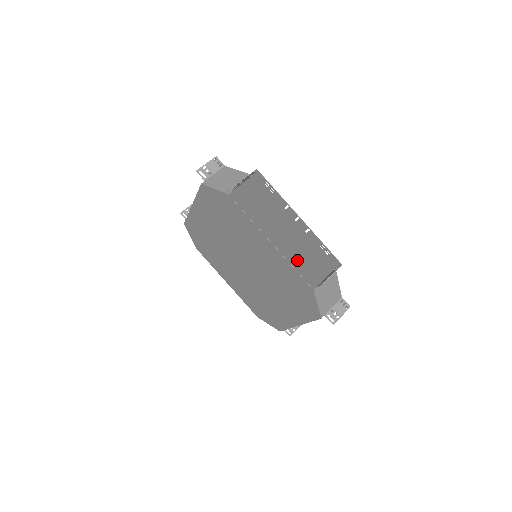
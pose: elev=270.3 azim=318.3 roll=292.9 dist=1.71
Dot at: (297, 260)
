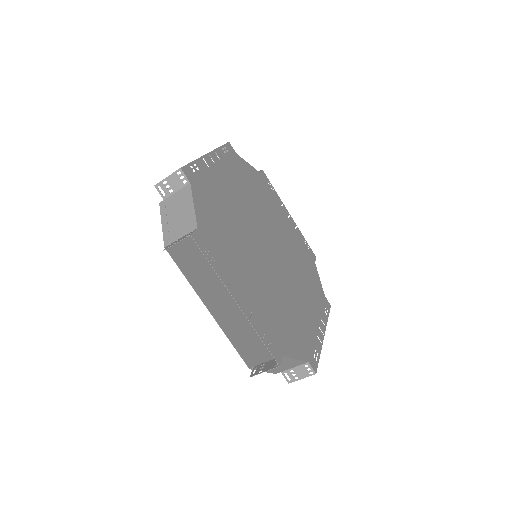
Dot at: (278, 298)
